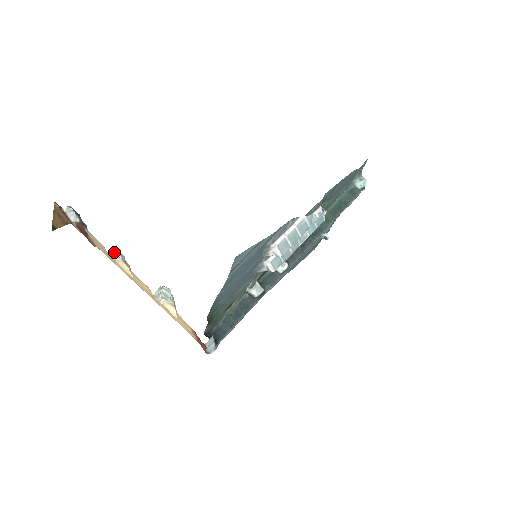
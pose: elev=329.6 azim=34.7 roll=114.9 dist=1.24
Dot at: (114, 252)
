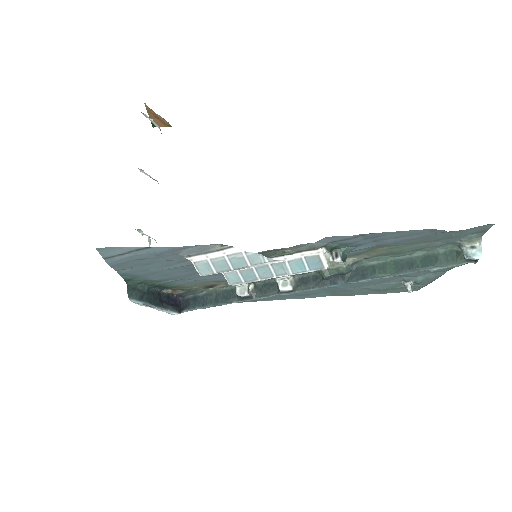
Dot at: (147, 174)
